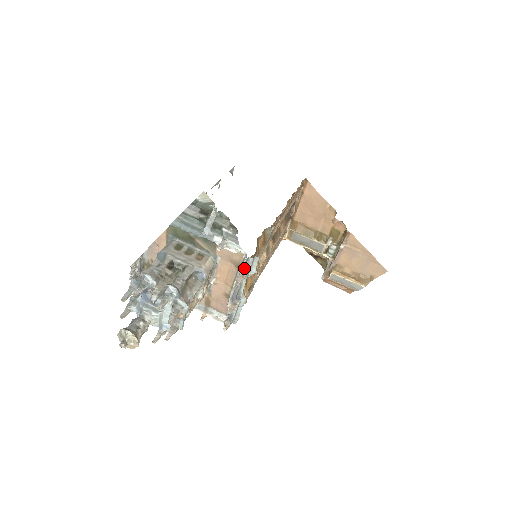
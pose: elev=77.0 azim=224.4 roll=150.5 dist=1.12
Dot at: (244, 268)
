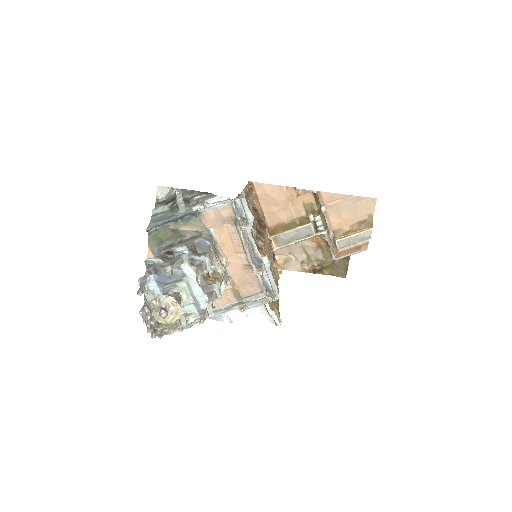
Dot at: (239, 215)
